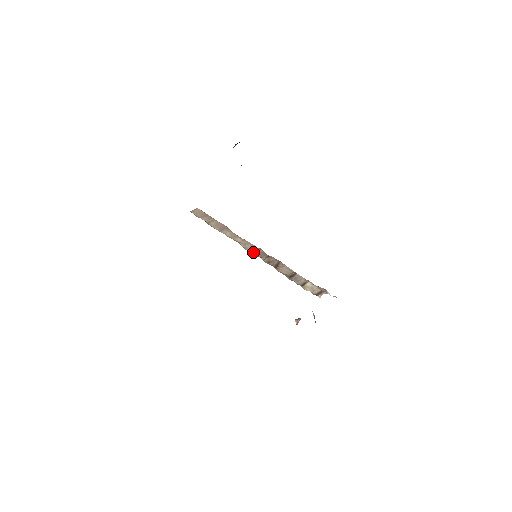
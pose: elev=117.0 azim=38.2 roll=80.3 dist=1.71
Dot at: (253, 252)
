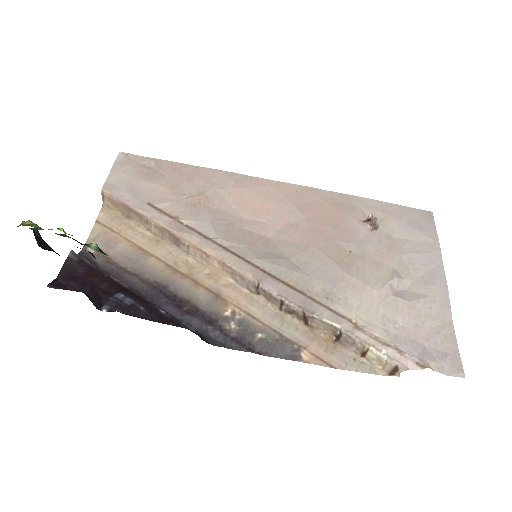
Dot at: (255, 292)
